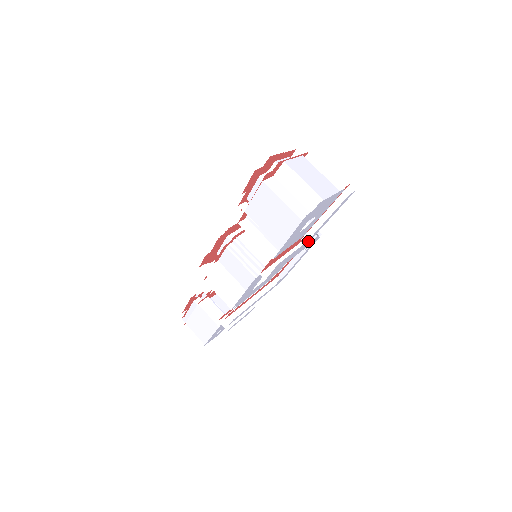
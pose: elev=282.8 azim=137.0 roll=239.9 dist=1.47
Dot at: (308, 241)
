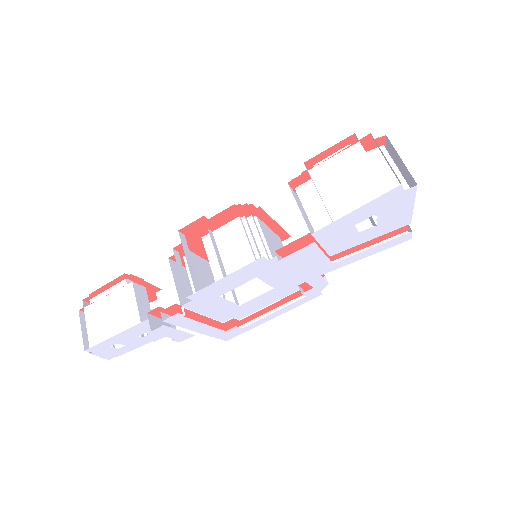
Dot at: (330, 268)
